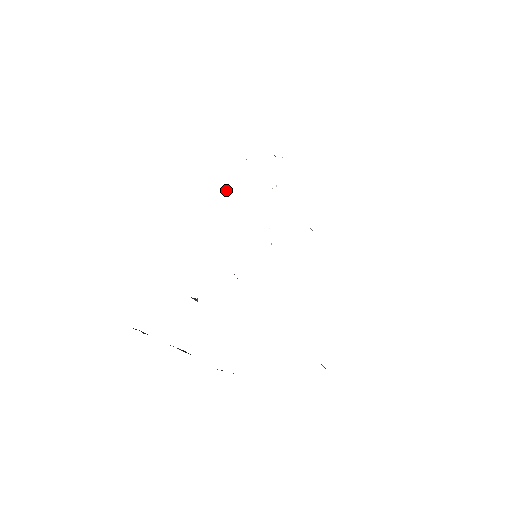
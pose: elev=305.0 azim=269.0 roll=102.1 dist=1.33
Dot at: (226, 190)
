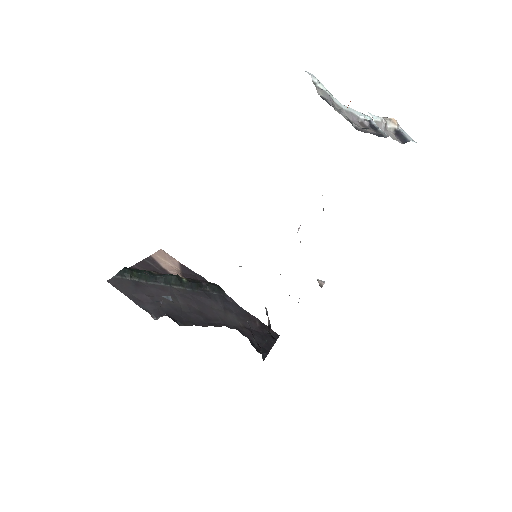
Dot at: occluded
